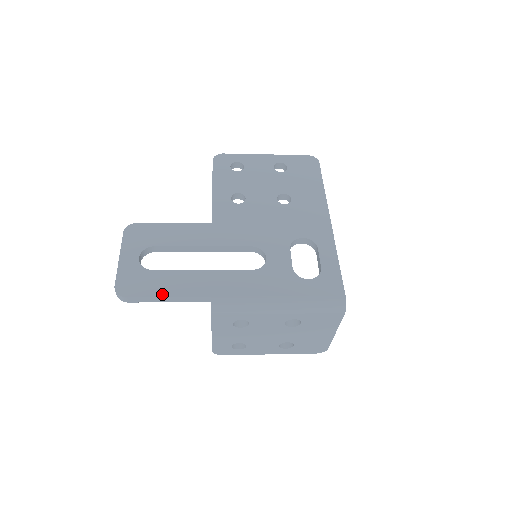
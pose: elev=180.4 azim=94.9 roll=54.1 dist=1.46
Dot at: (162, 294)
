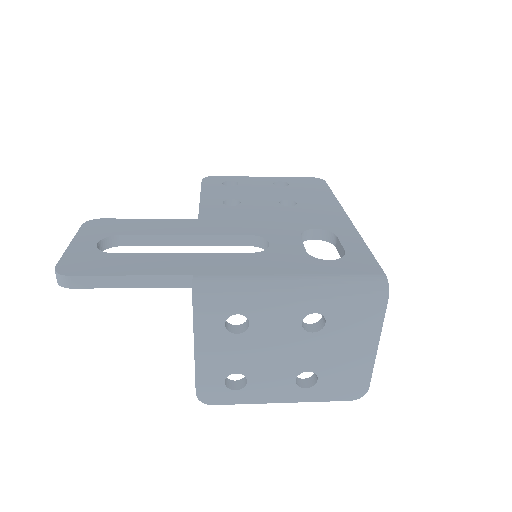
Dot at: (122, 273)
